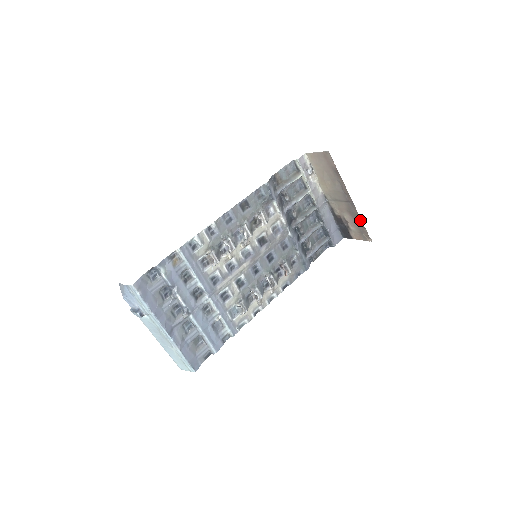
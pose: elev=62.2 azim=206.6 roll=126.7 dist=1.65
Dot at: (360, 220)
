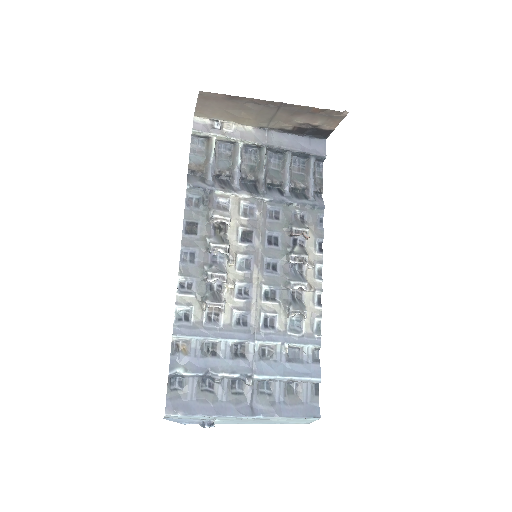
Dot at: (312, 109)
